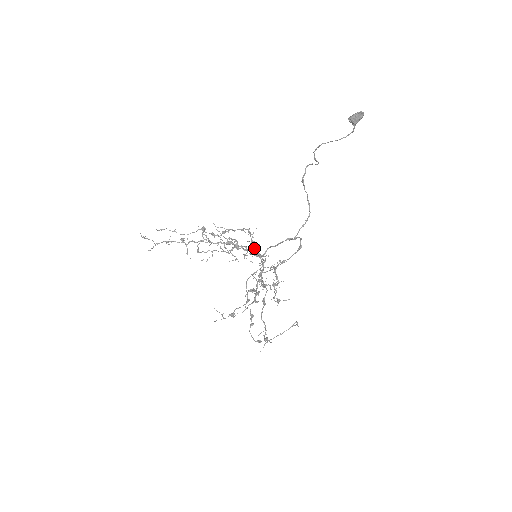
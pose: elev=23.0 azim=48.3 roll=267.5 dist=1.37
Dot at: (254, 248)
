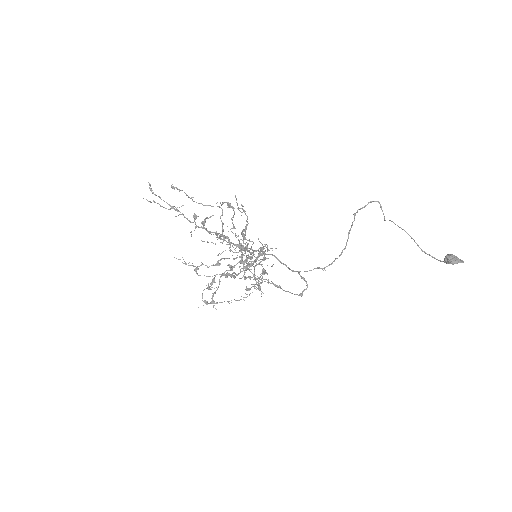
Dot at: (260, 259)
